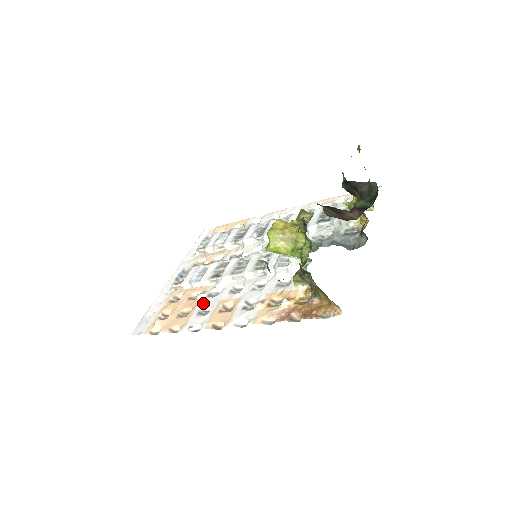
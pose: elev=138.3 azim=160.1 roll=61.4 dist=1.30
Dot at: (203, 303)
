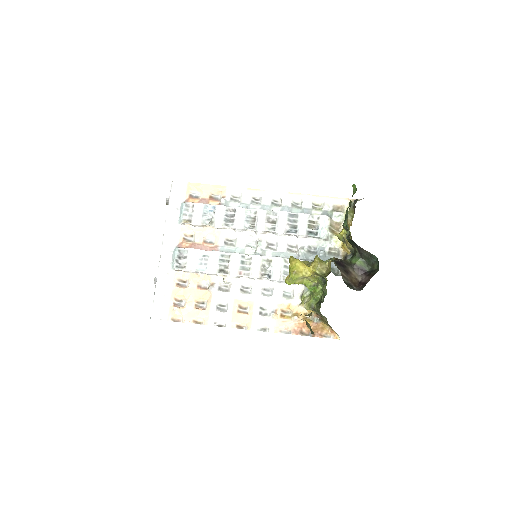
Dot at: (217, 298)
